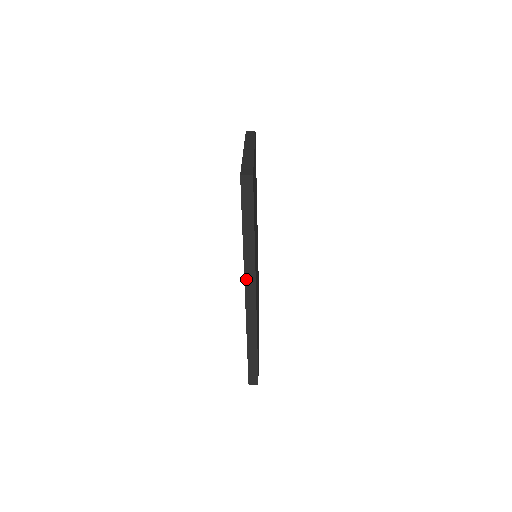
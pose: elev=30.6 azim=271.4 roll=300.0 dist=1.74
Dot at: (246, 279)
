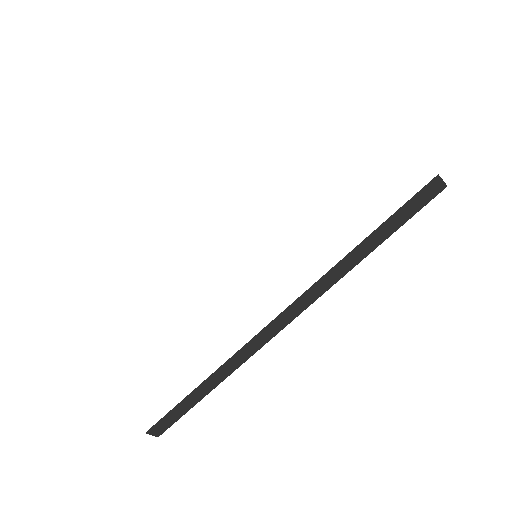
Dot at: (297, 302)
